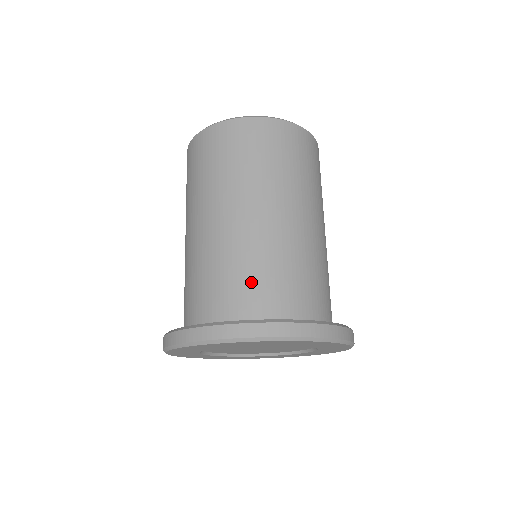
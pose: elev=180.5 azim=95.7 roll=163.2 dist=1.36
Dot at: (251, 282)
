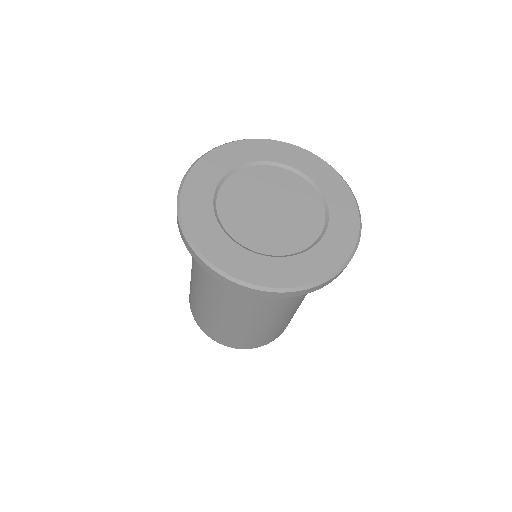
Dot at: occluded
